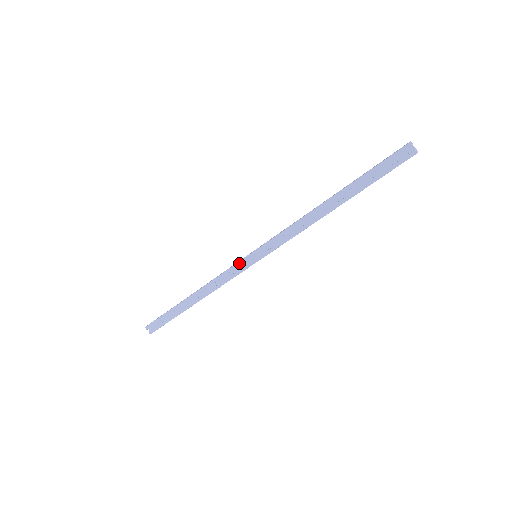
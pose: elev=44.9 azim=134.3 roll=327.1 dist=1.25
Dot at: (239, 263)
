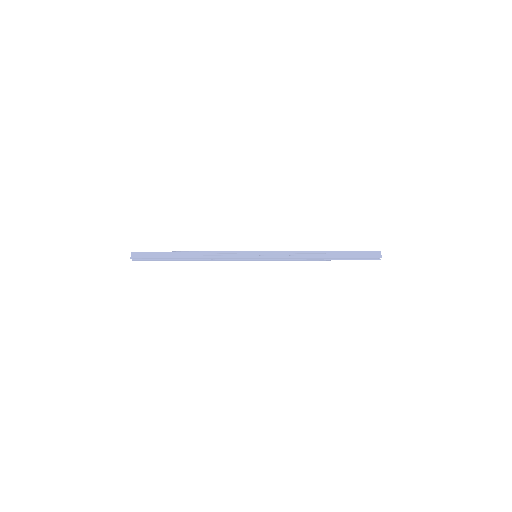
Dot at: (243, 252)
